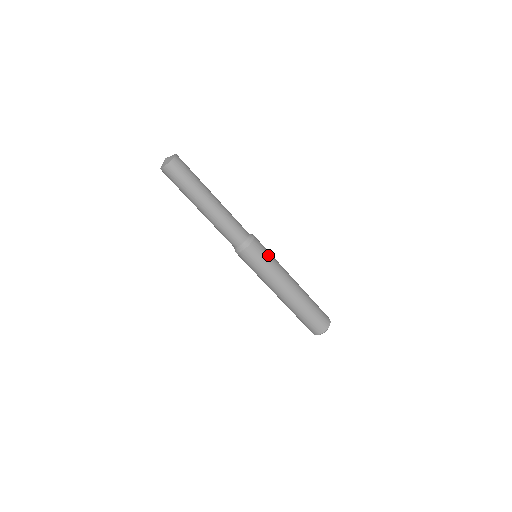
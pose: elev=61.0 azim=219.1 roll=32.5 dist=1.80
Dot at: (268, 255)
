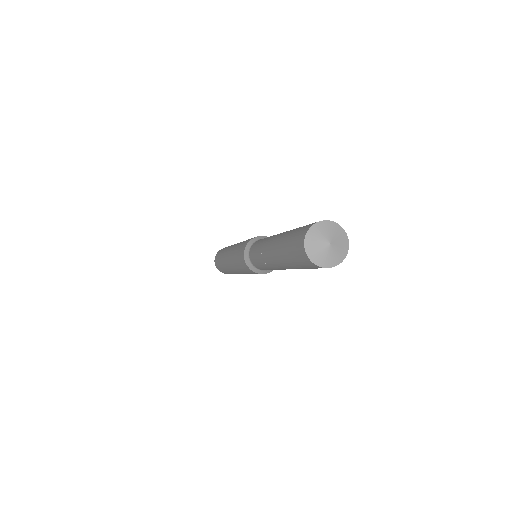
Dot at: occluded
